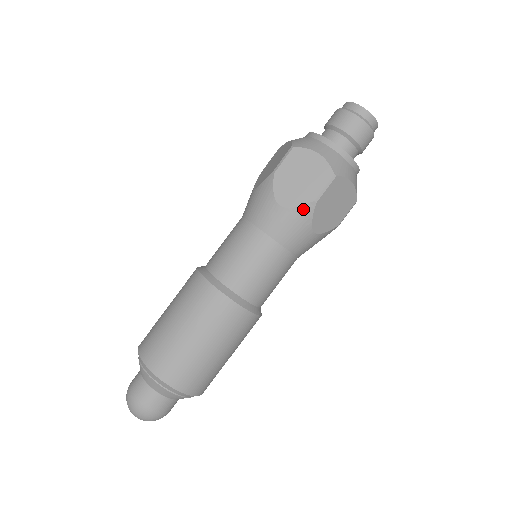
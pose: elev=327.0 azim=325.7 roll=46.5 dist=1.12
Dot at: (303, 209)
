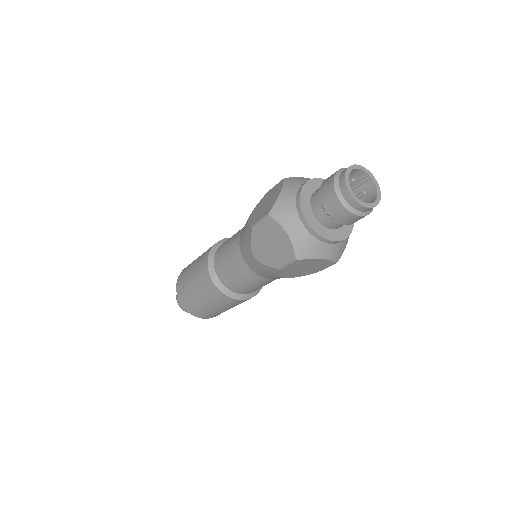
Dot at: (270, 268)
